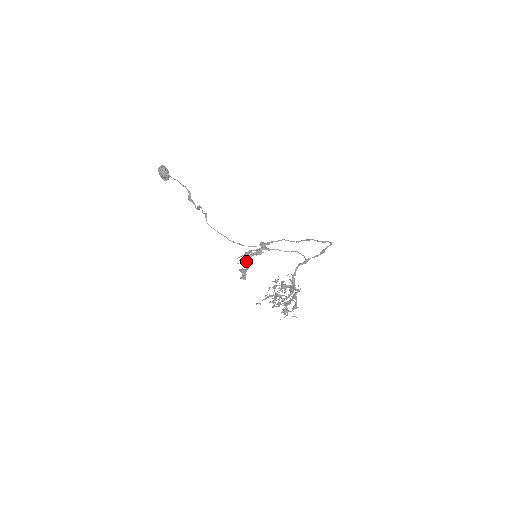
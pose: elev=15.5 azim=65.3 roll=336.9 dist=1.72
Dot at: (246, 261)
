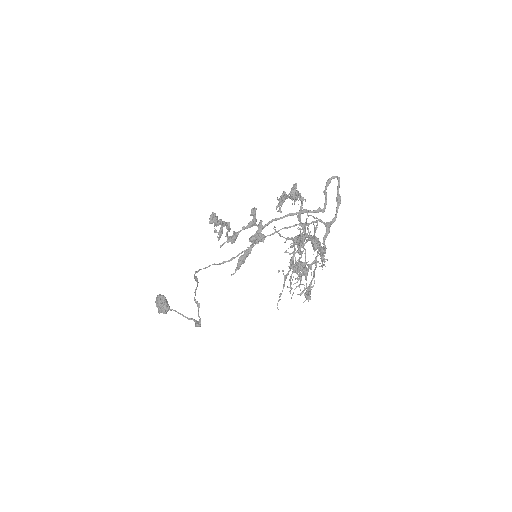
Dot at: (227, 232)
